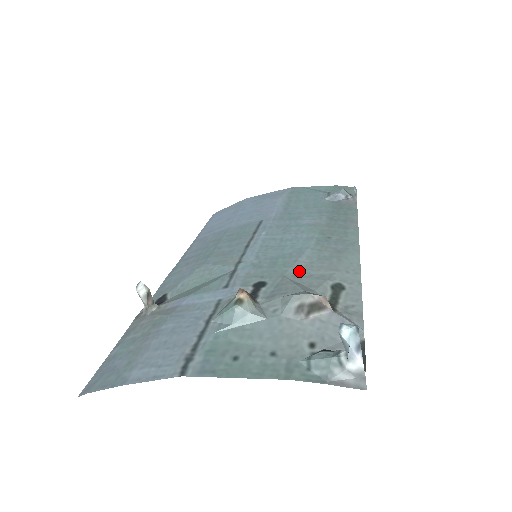
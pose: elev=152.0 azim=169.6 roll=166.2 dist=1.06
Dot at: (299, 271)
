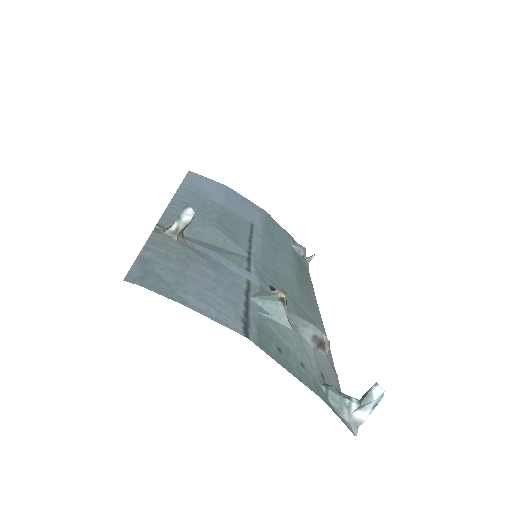
Dot at: (295, 300)
